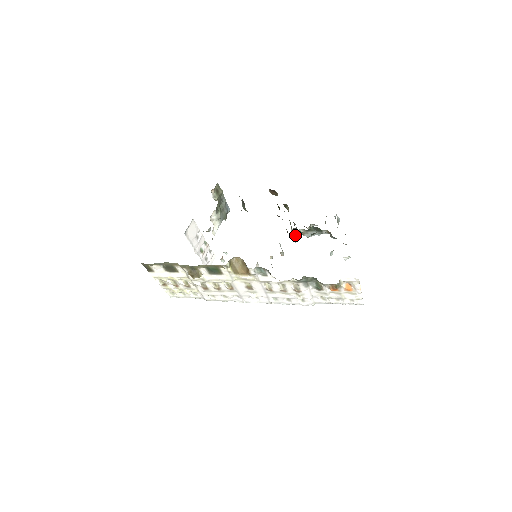
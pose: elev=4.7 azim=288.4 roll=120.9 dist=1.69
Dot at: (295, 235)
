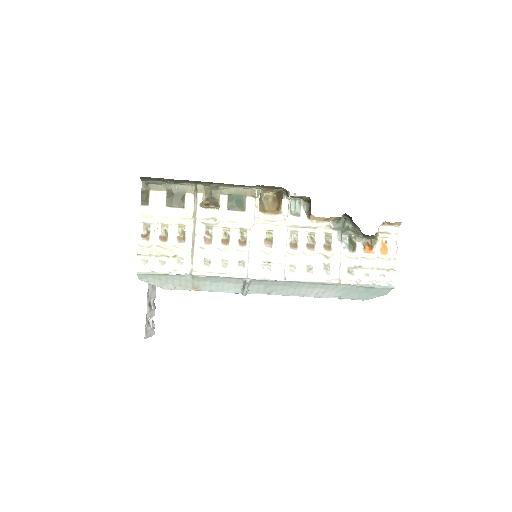
Dot at: occluded
